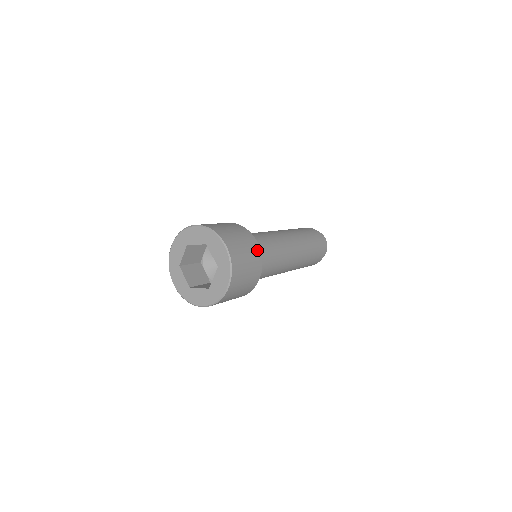
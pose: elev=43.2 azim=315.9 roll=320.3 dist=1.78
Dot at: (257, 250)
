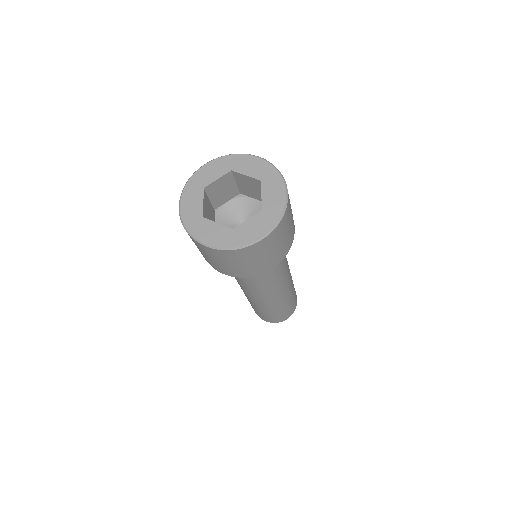
Dot at: (293, 233)
